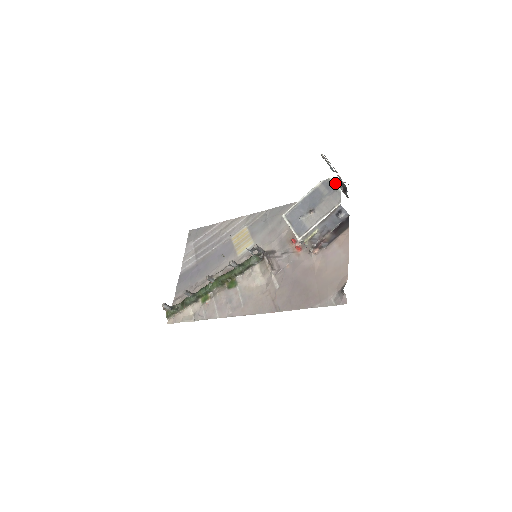
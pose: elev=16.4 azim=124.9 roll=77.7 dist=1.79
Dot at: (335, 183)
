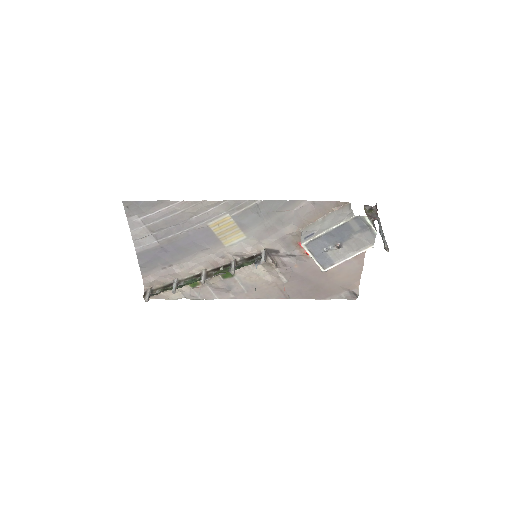
Dot at: (371, 224)
